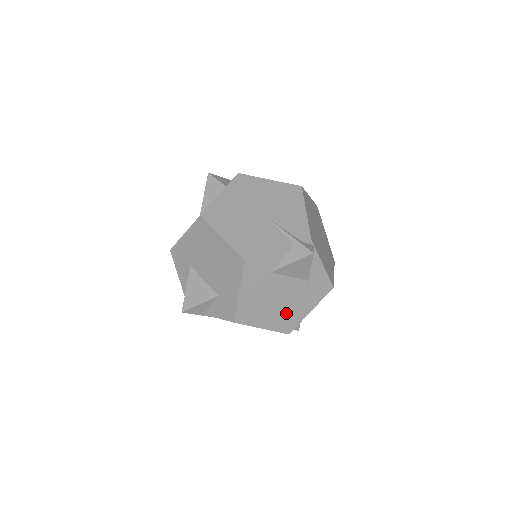
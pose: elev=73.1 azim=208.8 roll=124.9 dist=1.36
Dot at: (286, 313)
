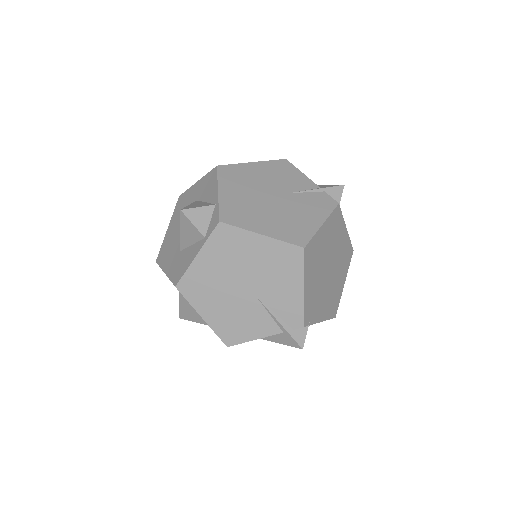
Dot at: occluded
